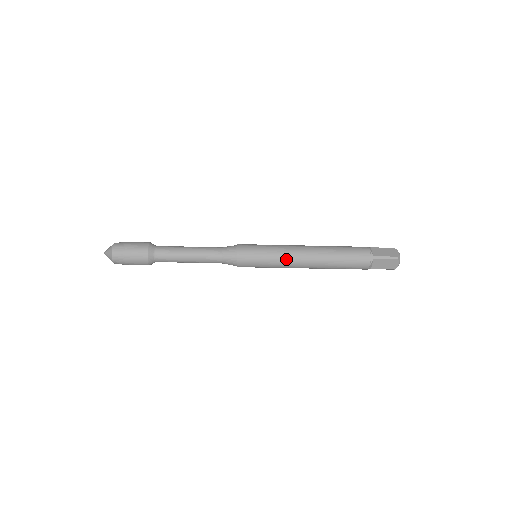
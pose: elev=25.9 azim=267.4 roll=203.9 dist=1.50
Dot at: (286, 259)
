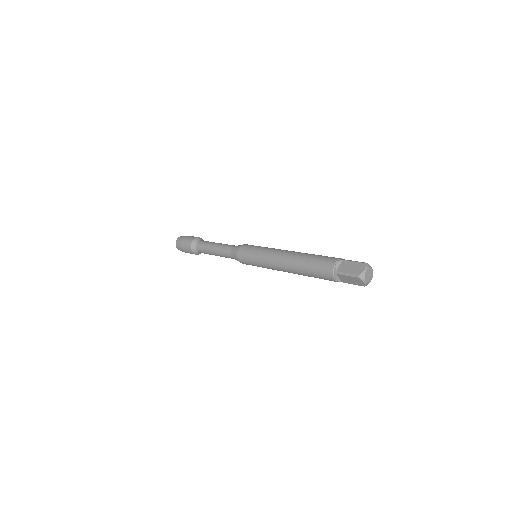
Dot at: (268, 264)
